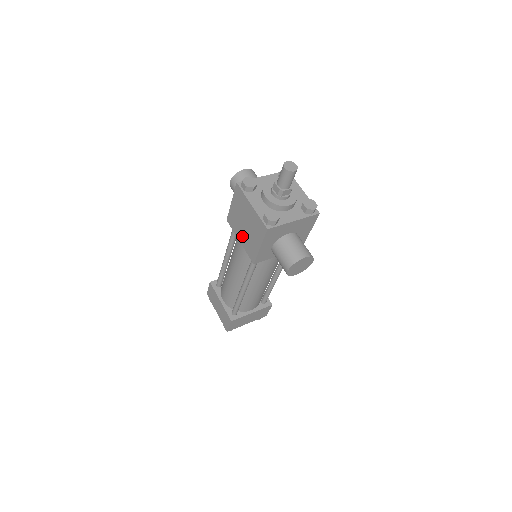
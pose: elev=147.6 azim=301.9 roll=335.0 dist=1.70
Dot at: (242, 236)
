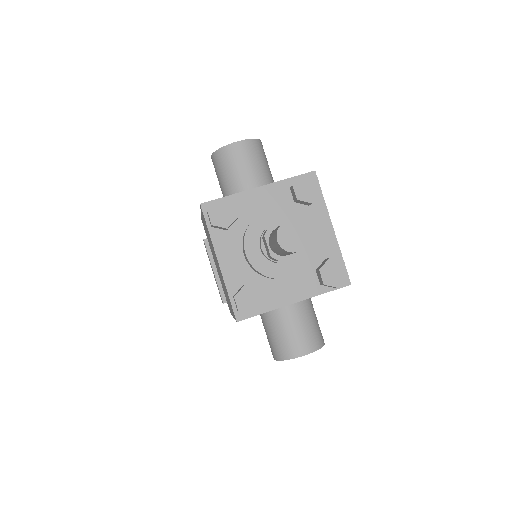
Dot at: occluded
